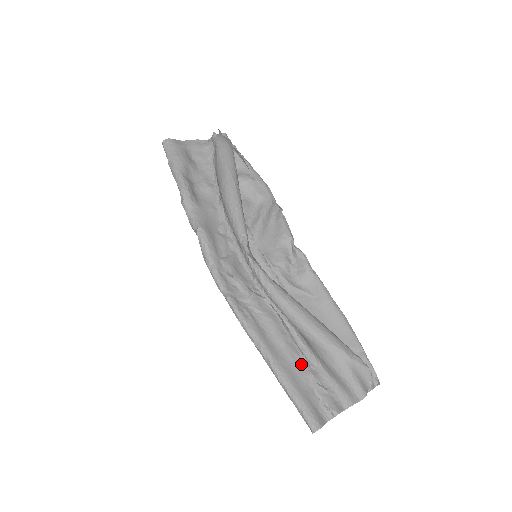
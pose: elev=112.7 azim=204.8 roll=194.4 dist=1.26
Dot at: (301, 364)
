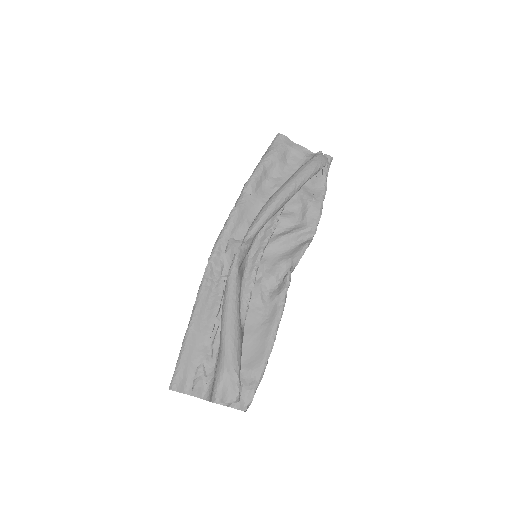
Dot at: (207, 346)
